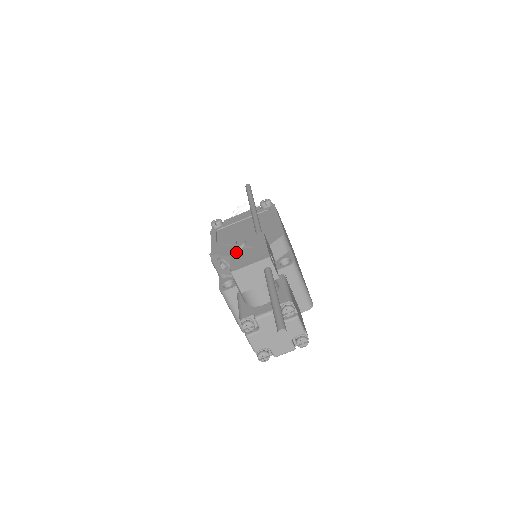
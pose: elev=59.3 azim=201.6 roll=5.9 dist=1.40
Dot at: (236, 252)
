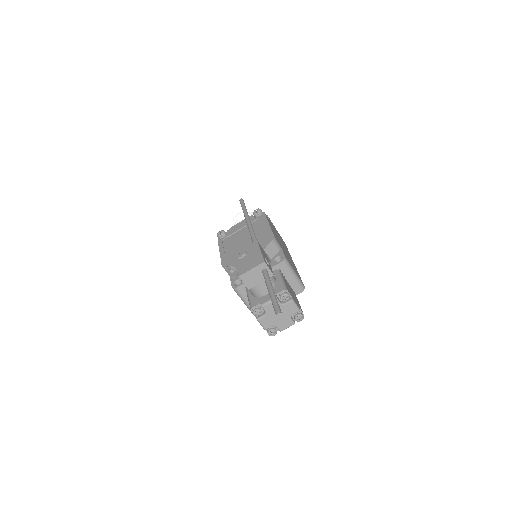
Dot at: (240, 260)
